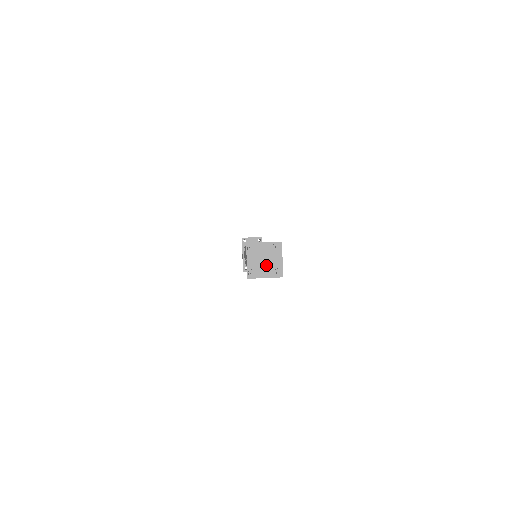
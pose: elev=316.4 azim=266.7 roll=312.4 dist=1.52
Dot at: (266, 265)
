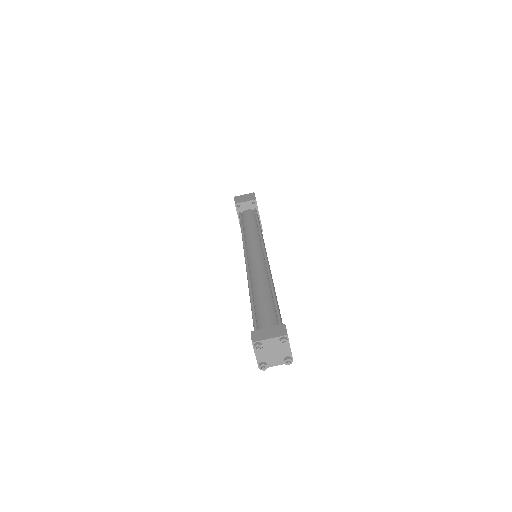
Dot at: (275, 356)
